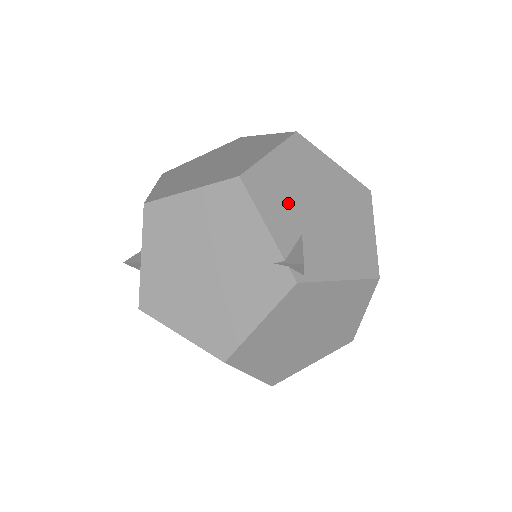
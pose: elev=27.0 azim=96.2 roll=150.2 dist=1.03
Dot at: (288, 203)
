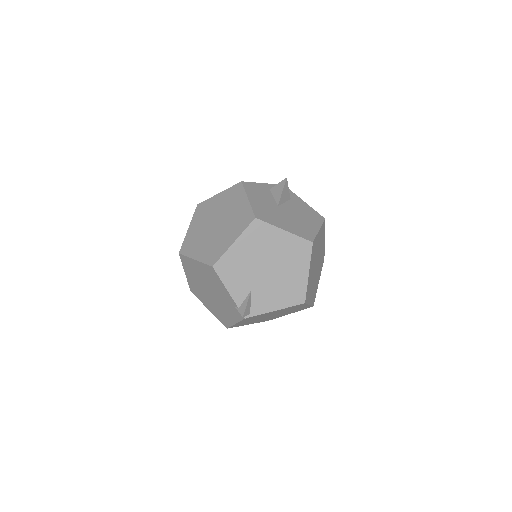
Dot at: (244, 273)
